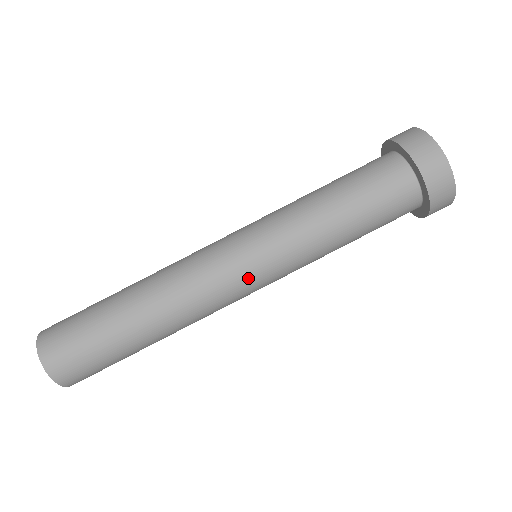
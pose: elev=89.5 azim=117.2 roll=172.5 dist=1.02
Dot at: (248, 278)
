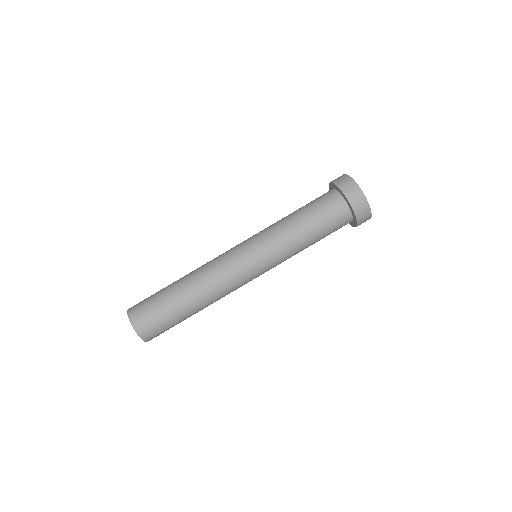
Dot at: (245, 257)
